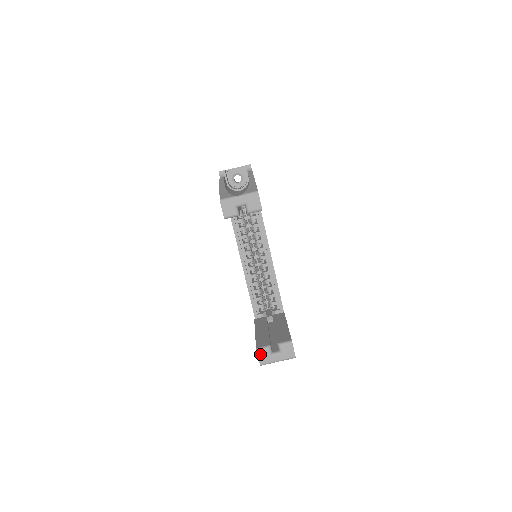
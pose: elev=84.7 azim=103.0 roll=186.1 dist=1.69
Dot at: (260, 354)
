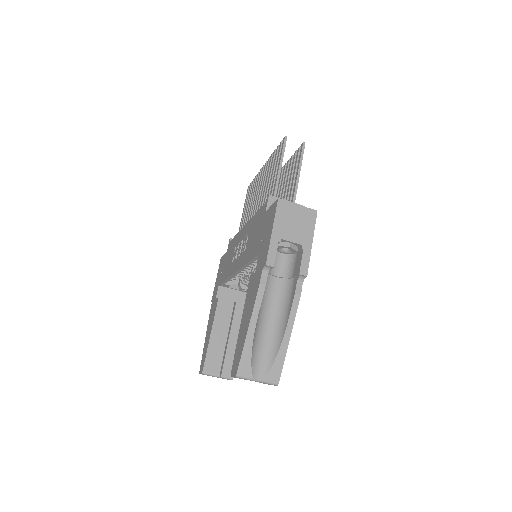
Dot at: (203, 374)
